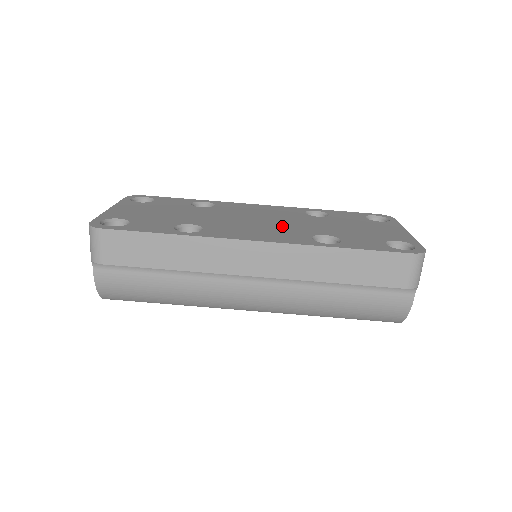
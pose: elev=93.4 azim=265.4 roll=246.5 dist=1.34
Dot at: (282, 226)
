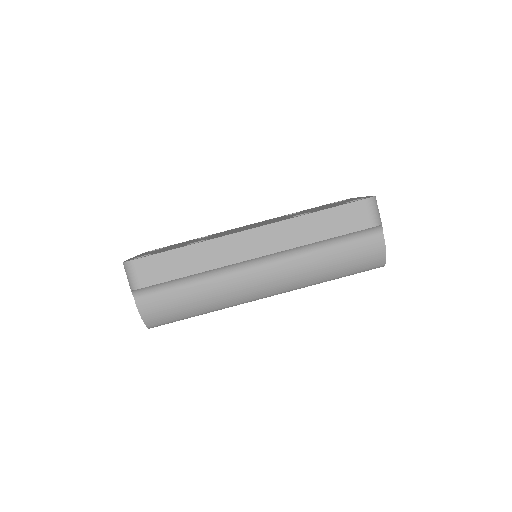
Dot at: (267, 222)
